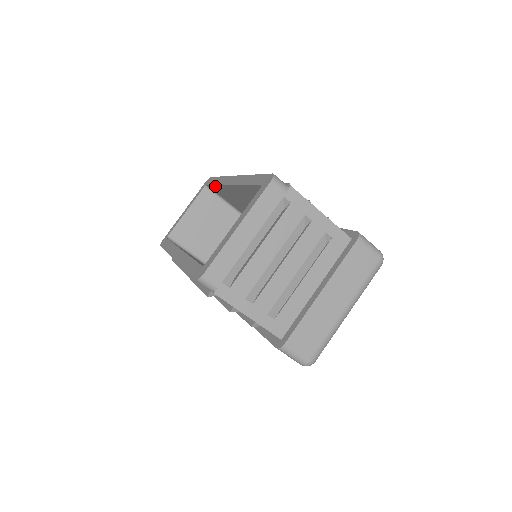
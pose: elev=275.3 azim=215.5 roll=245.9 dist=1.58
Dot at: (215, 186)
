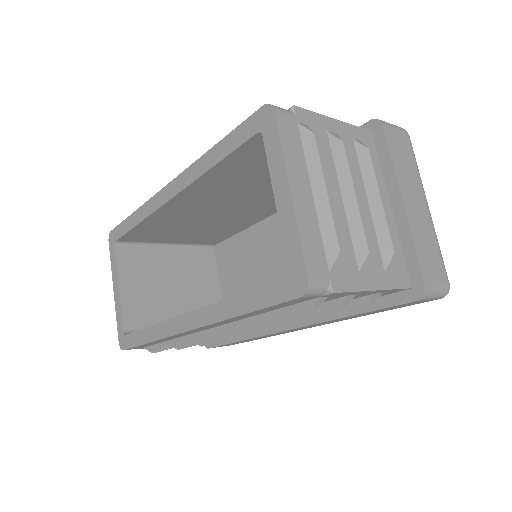
Dot at: (136, 228)
